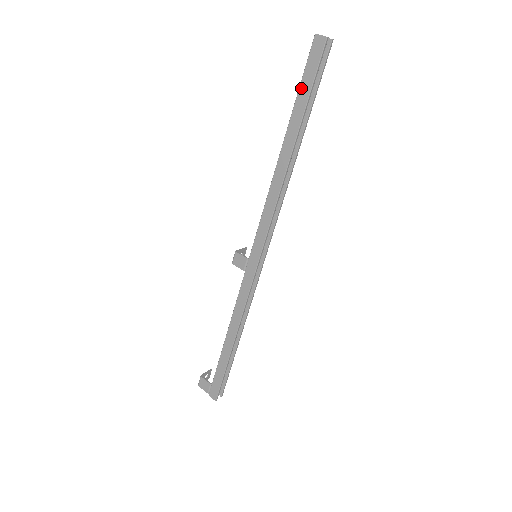
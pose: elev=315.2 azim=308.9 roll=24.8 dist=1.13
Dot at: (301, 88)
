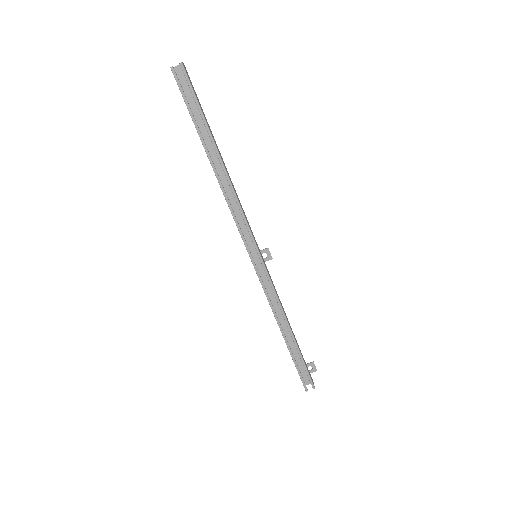
Dot at: occluded
